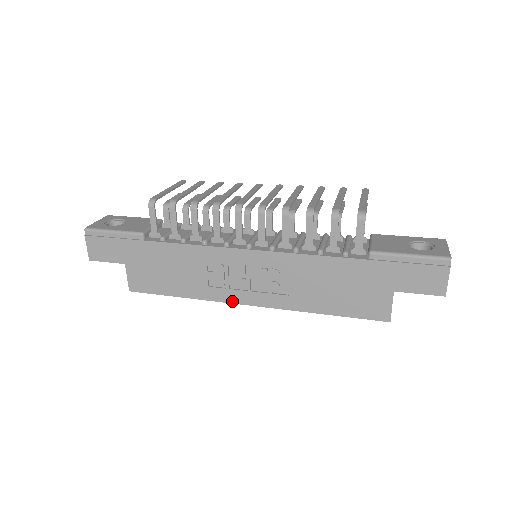
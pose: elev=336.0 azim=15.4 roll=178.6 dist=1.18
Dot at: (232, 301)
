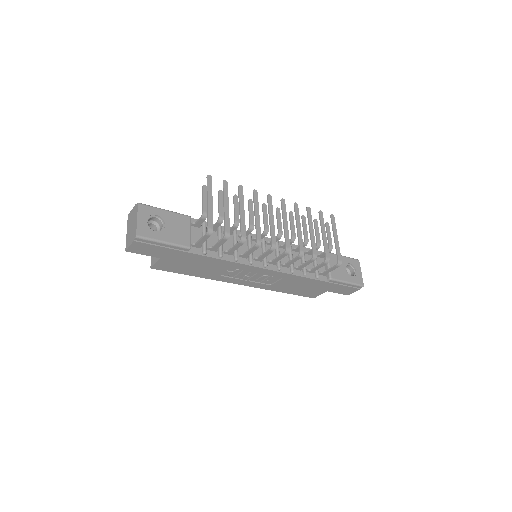
Dot at: (231, 282)
